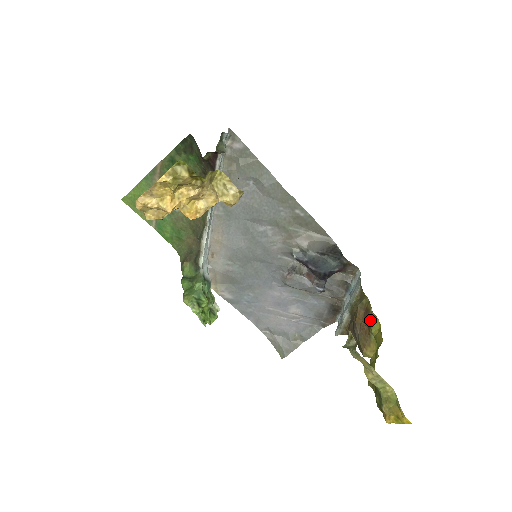
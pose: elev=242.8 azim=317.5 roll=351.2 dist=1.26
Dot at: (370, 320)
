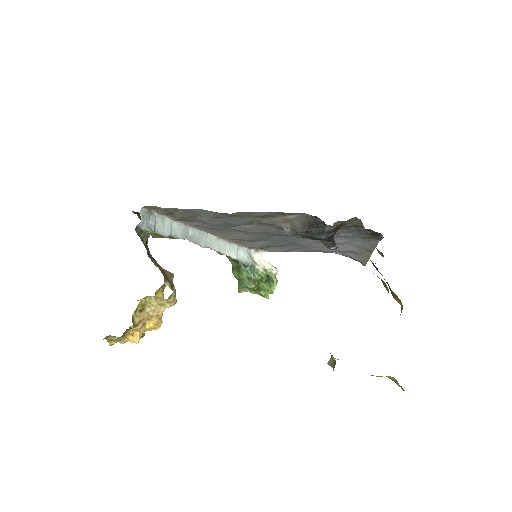
Dot at: occluded
